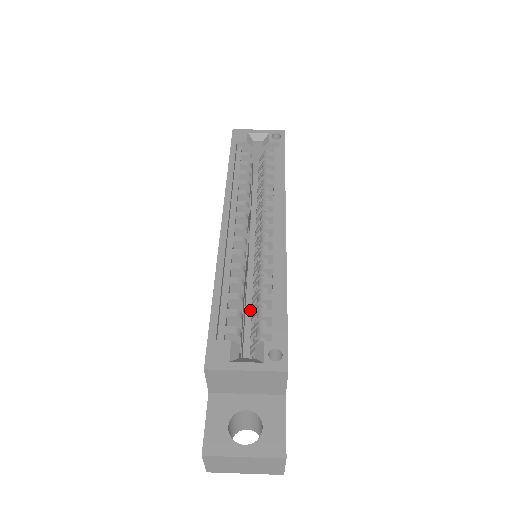
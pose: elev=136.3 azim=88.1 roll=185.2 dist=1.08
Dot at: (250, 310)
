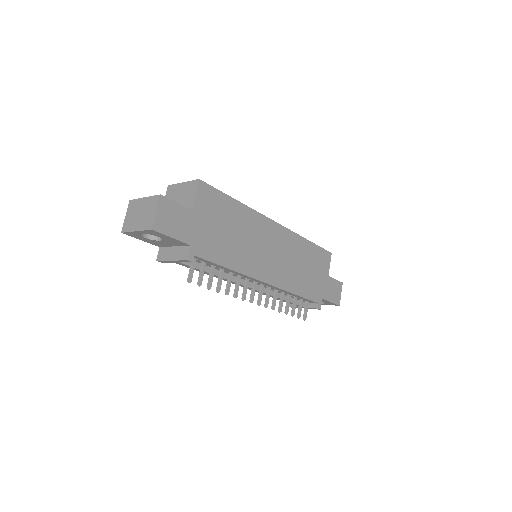
Dot at: occluded
